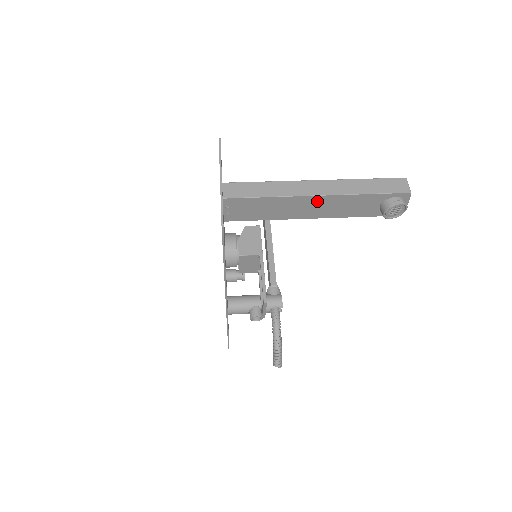
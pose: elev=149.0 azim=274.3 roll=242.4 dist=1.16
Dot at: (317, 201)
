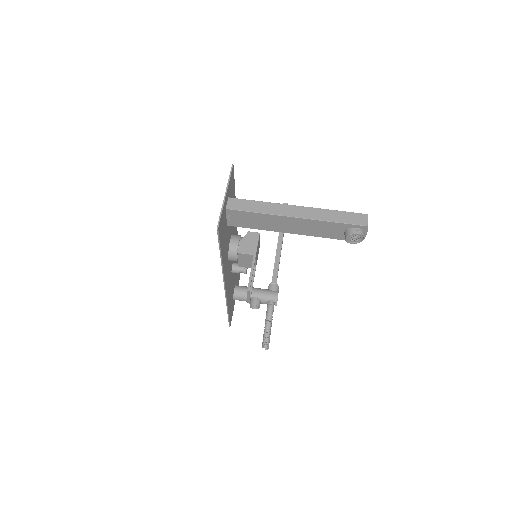
Dot at: (295, 221)
